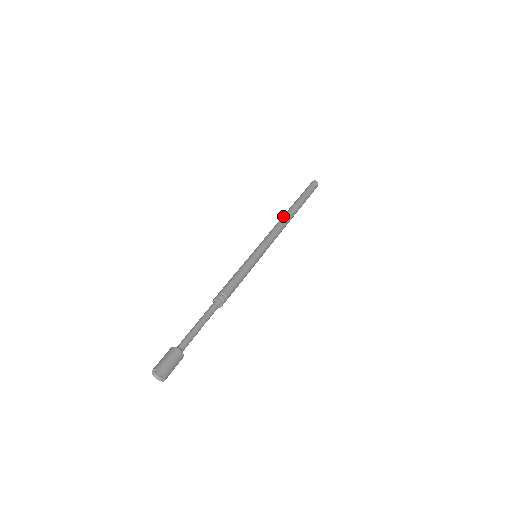
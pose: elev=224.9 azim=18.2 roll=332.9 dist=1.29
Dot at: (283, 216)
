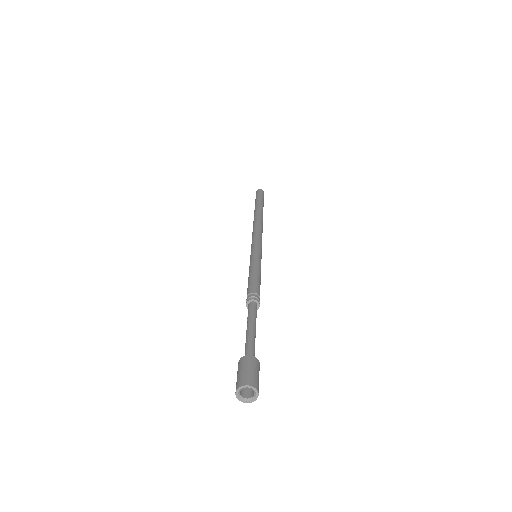
Dot at: (256, 218)
